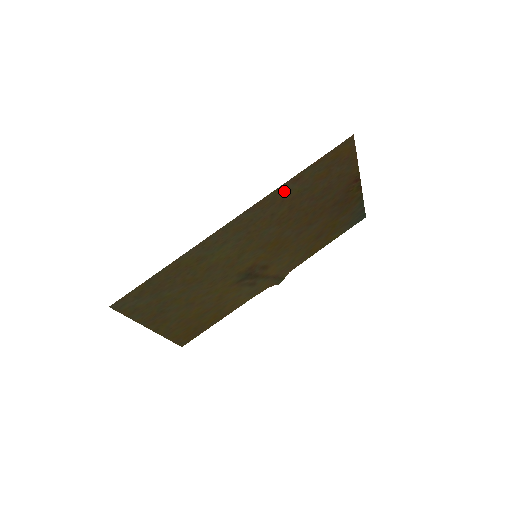
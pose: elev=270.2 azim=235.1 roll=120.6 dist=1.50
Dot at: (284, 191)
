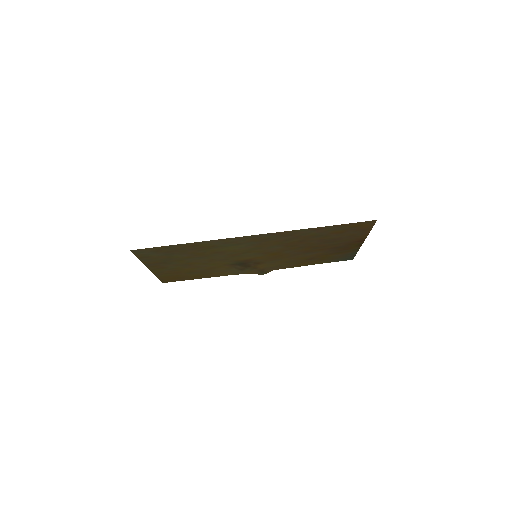
Dot at: (304, 232)
